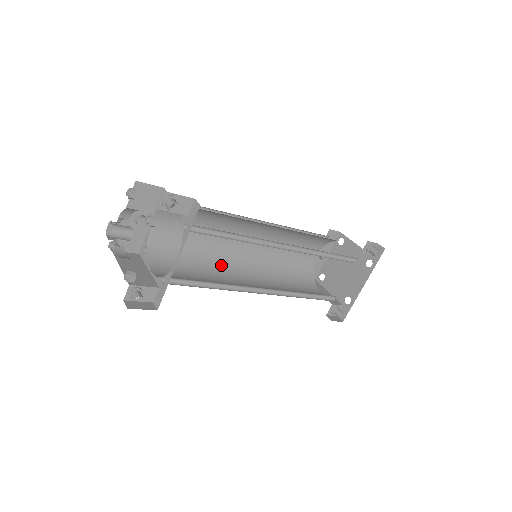
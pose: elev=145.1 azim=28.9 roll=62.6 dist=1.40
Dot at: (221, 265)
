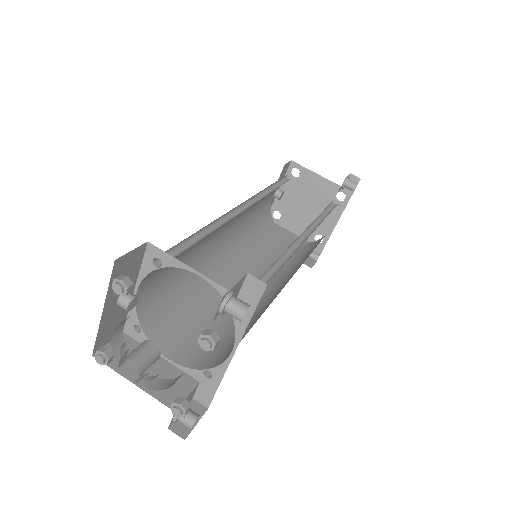
Dot at: occluded
